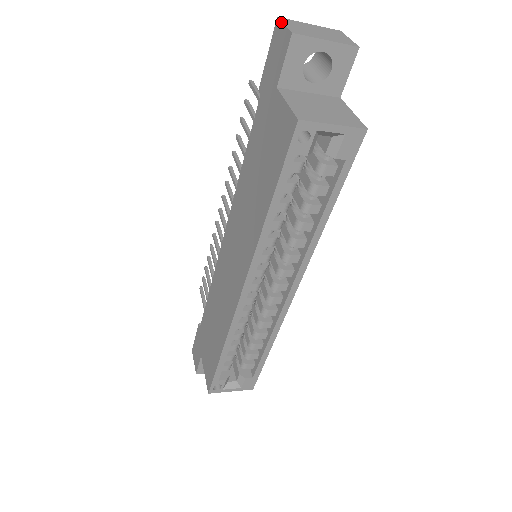
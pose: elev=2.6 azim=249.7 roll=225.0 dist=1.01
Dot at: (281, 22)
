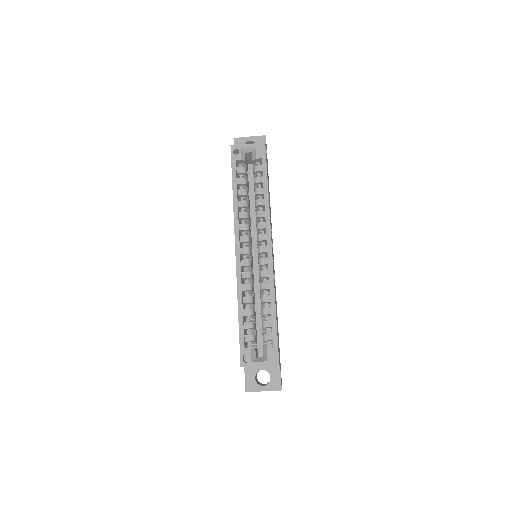
Dot at: occluded
